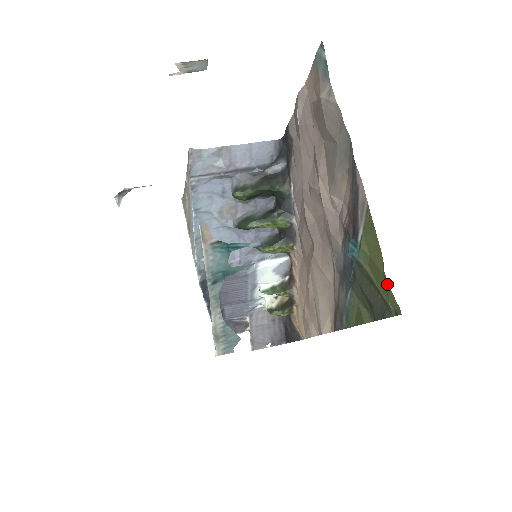
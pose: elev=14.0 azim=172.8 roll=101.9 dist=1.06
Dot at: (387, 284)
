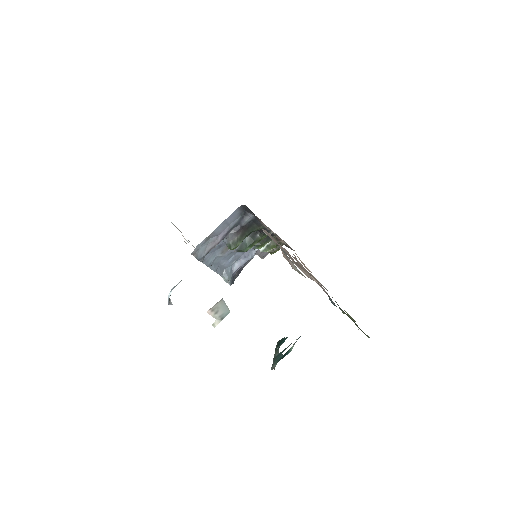
Dot at: occluded
